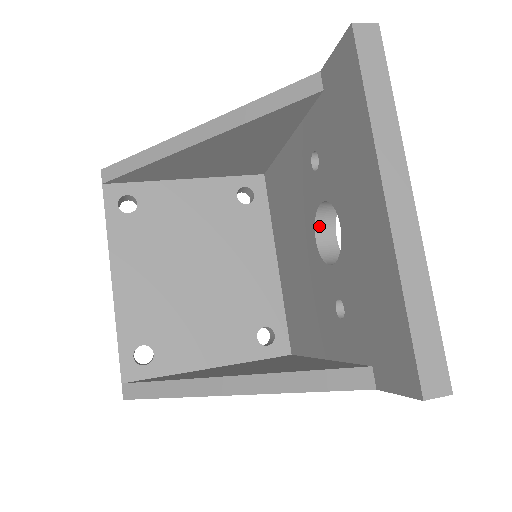
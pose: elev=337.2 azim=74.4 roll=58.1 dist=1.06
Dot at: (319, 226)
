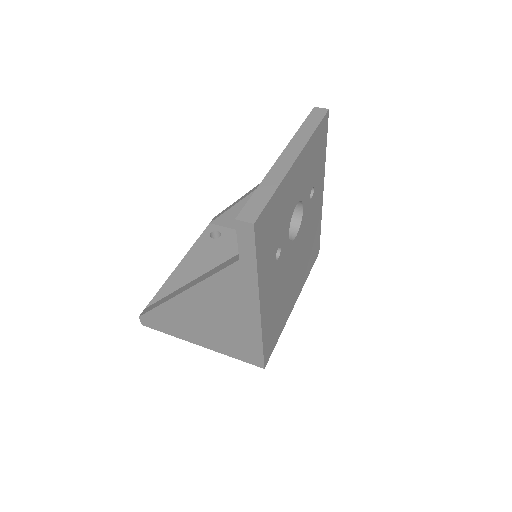
Dot at: occluded
